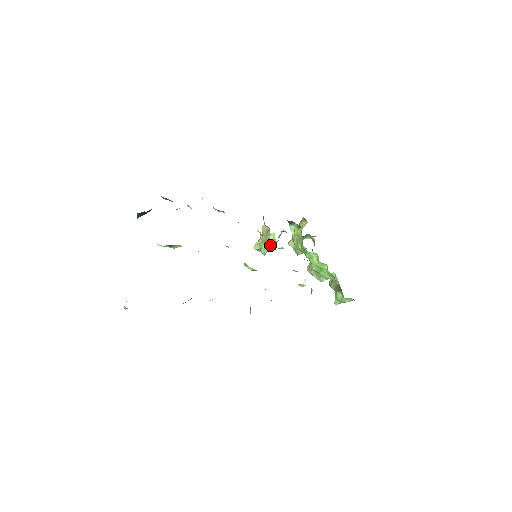
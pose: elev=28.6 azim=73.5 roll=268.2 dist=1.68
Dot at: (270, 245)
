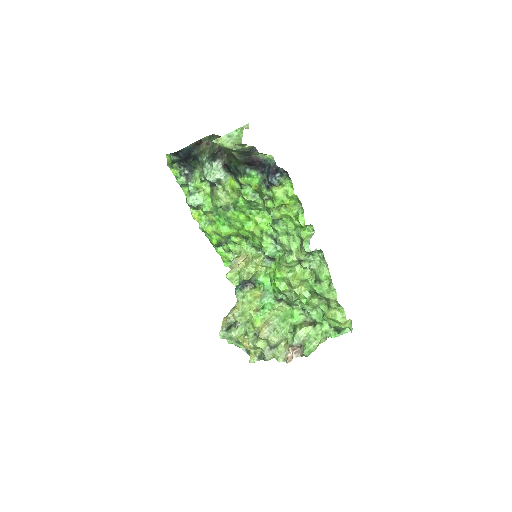
Dot at: (246, 275)
